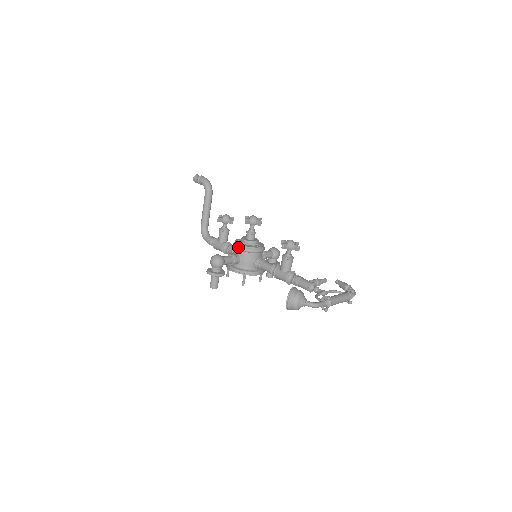
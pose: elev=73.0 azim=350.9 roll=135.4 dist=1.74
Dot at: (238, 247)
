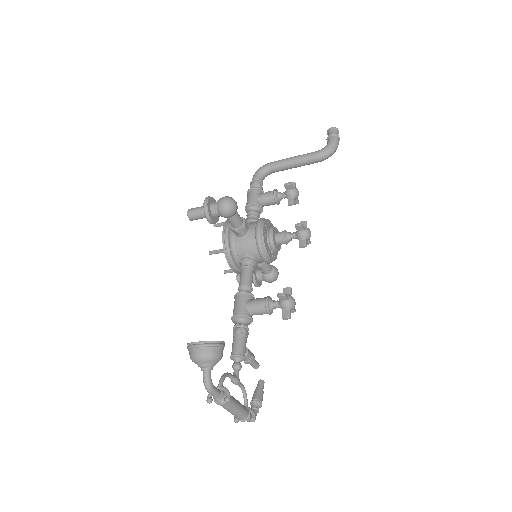
Dot at: (259, 227)
